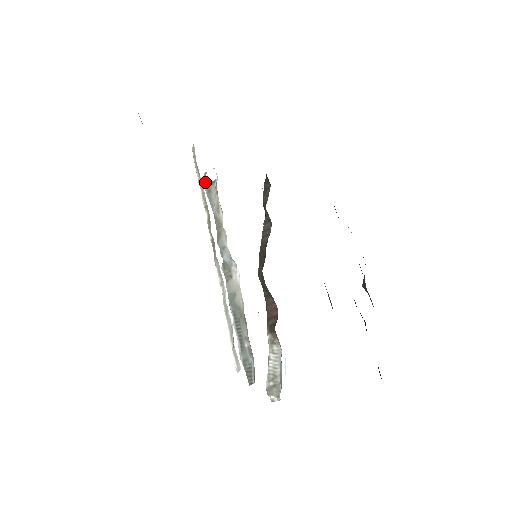
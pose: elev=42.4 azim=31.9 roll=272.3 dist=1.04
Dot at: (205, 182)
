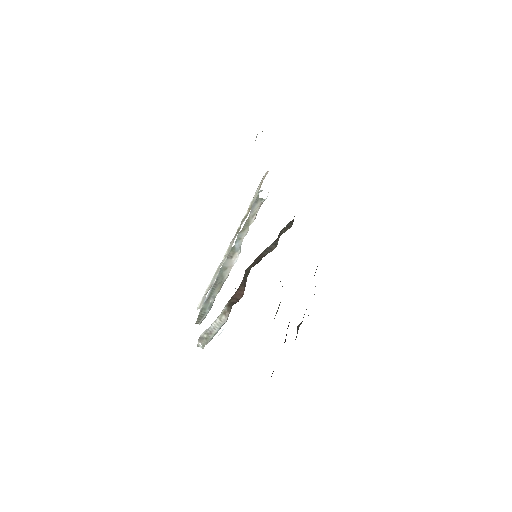
Dot at: (258, 195)
